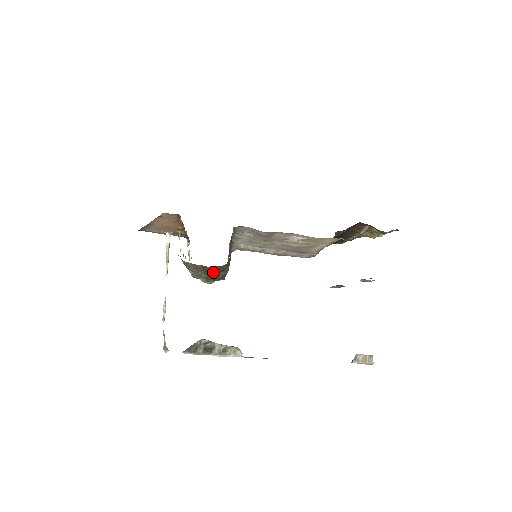
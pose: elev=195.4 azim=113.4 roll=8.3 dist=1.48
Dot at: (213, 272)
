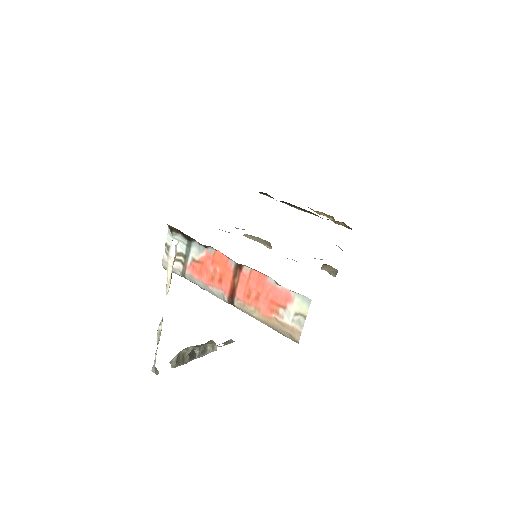
Dot at: occluded
